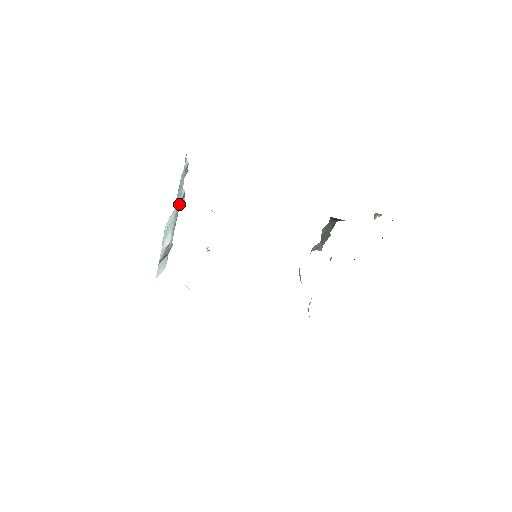
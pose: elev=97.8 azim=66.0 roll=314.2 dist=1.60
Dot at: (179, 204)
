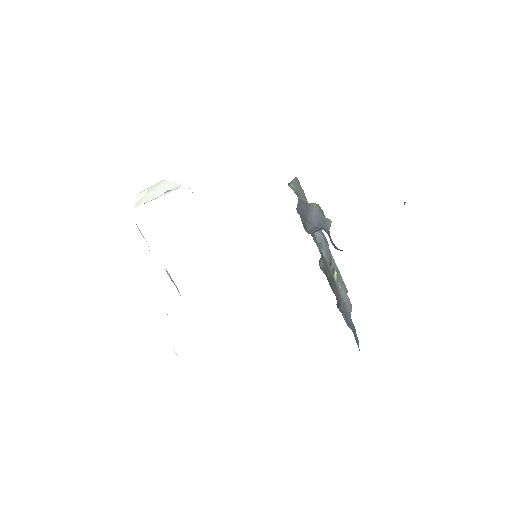
Dot at: occluded
